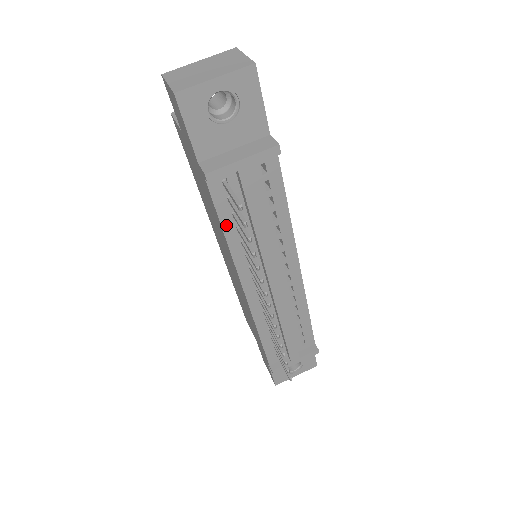
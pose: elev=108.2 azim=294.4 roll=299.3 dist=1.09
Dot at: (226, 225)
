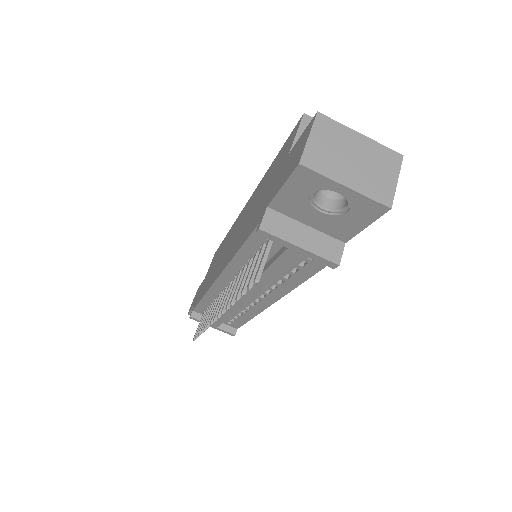
Dot at: (245, 251)
